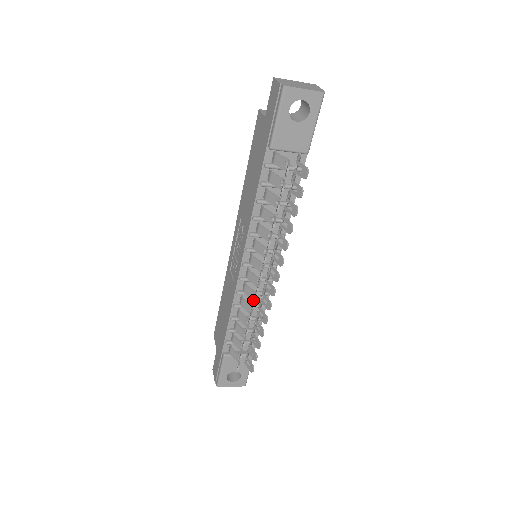
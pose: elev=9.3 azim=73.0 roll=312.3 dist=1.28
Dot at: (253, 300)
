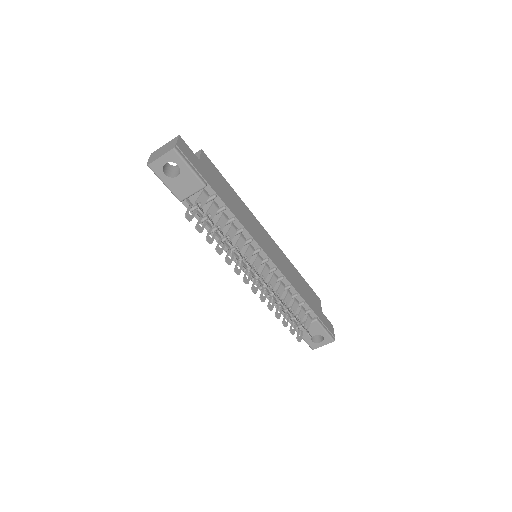
Dot at: (266, 292)
